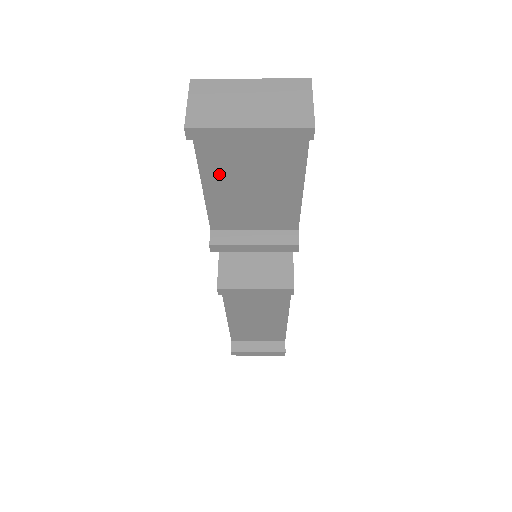
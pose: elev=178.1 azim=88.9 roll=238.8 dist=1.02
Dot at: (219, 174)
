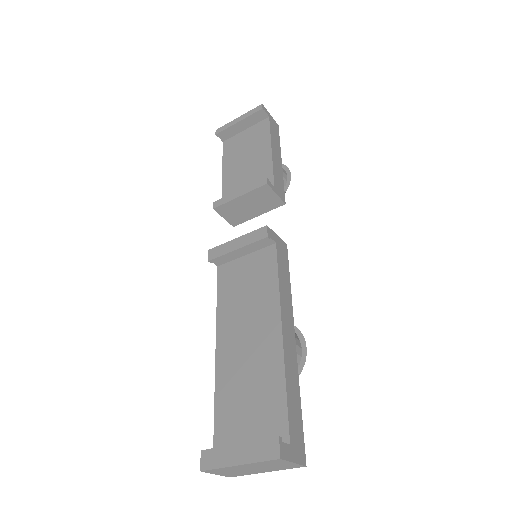
Dot at: (231, 165)
